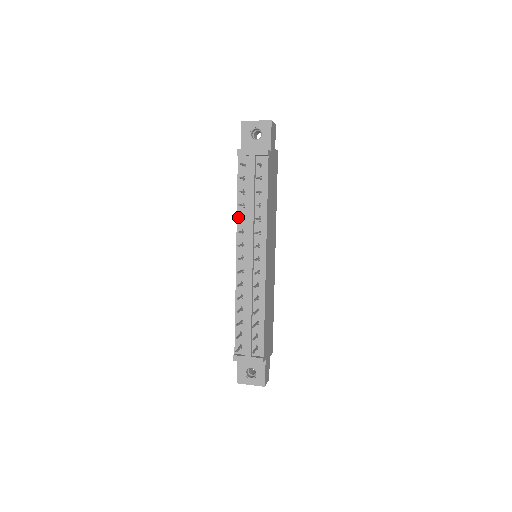
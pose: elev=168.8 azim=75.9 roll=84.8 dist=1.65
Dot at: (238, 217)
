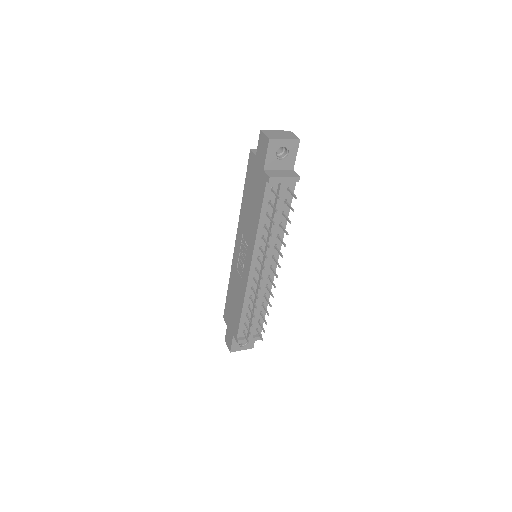
Dot at: (257, 236)
